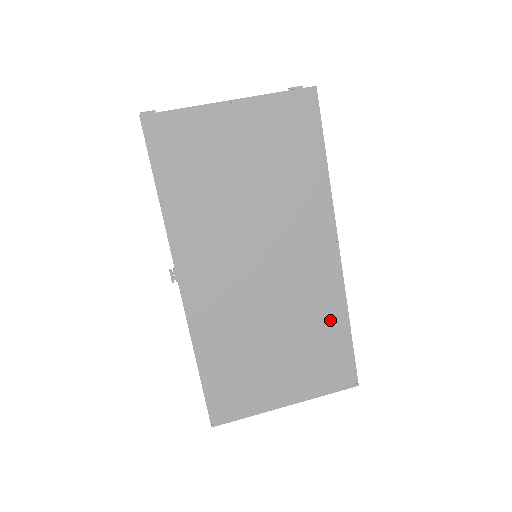
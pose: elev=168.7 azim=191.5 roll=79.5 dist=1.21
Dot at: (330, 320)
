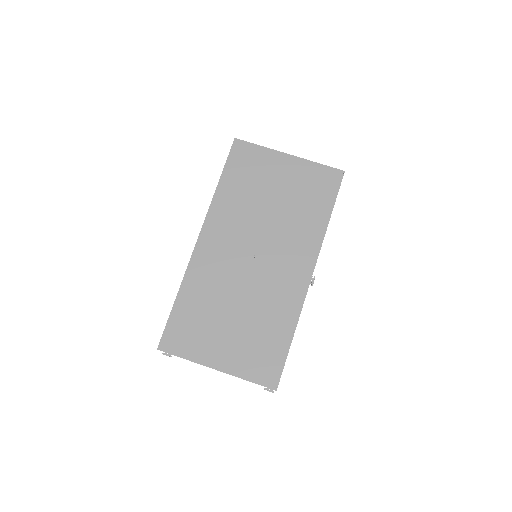
Dot at: (281, 323)
